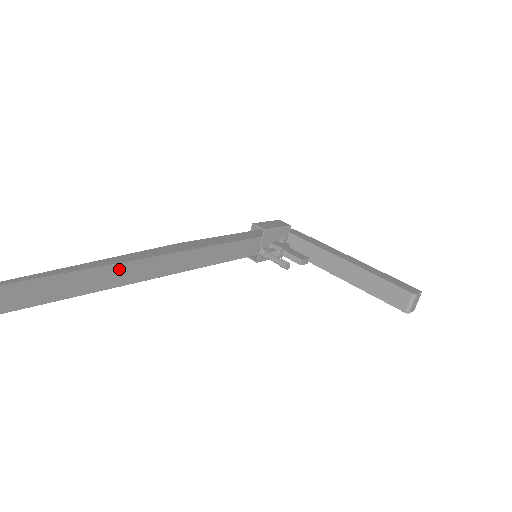
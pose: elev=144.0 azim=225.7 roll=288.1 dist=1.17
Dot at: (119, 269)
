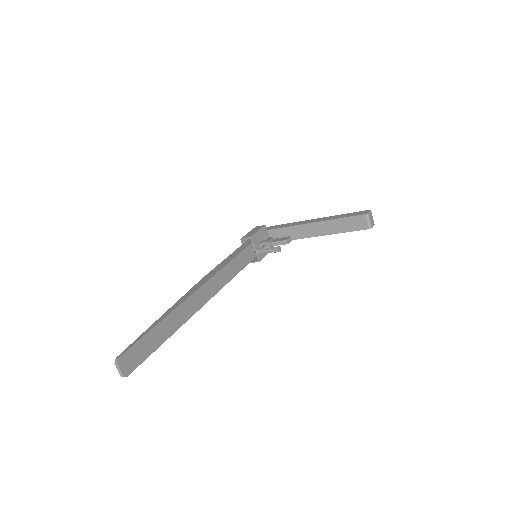
Dot at: (181, 309)
